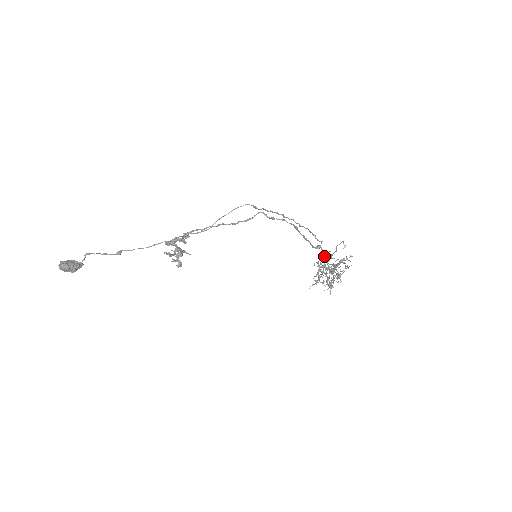
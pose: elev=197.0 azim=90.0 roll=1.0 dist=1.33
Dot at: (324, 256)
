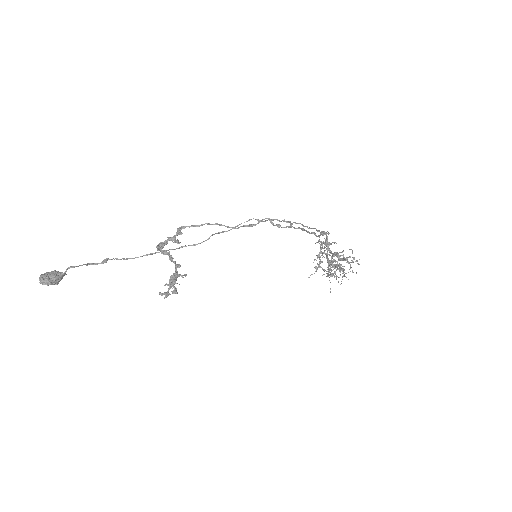
Dot at: (328, 244)
